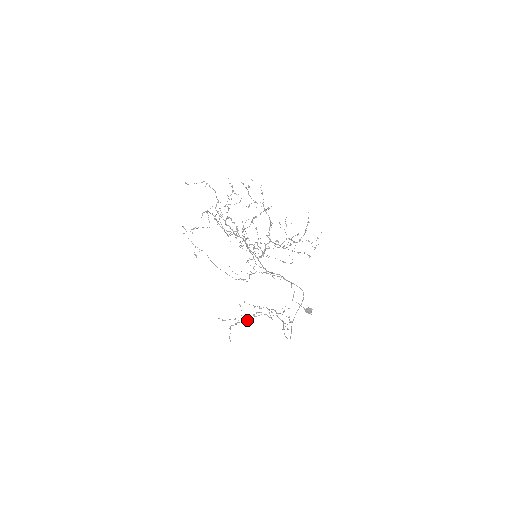
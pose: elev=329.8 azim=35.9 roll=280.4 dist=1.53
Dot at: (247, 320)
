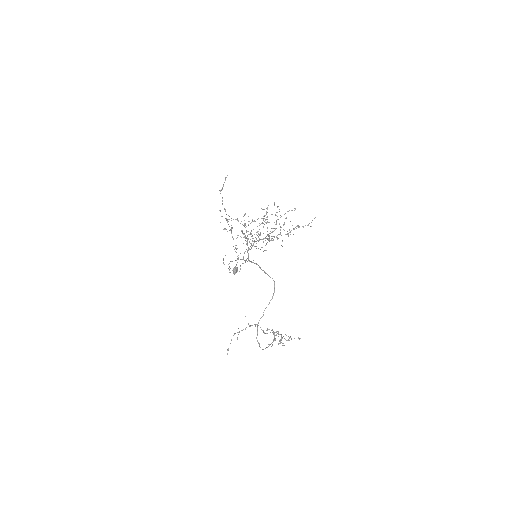
Dot at: (243, 329)
